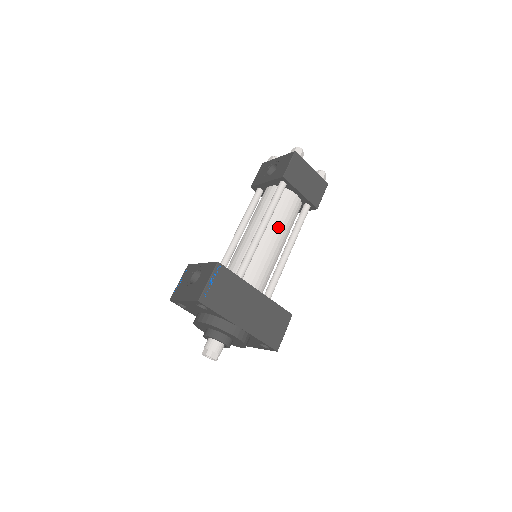
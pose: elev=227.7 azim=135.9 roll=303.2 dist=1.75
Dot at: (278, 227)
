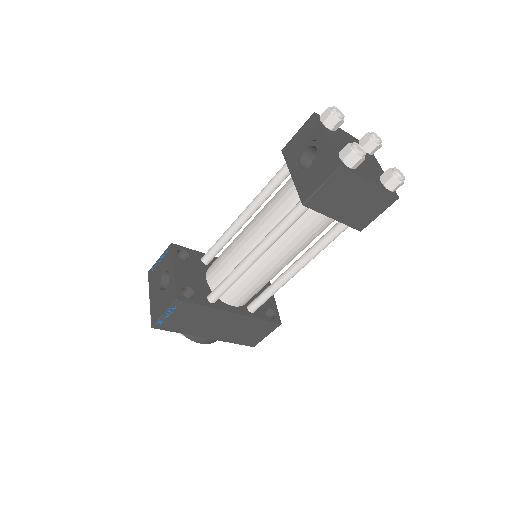
Dot at: (284, 251)
